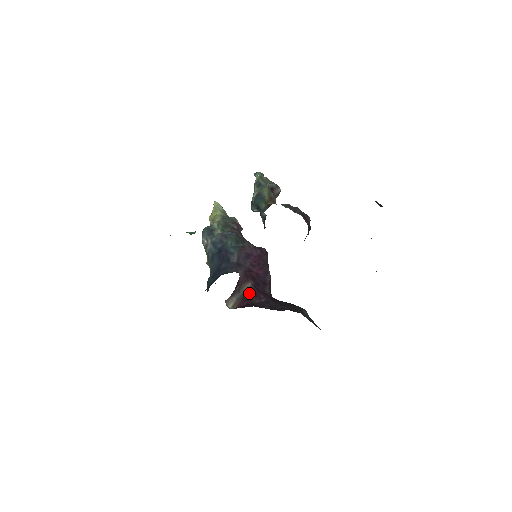
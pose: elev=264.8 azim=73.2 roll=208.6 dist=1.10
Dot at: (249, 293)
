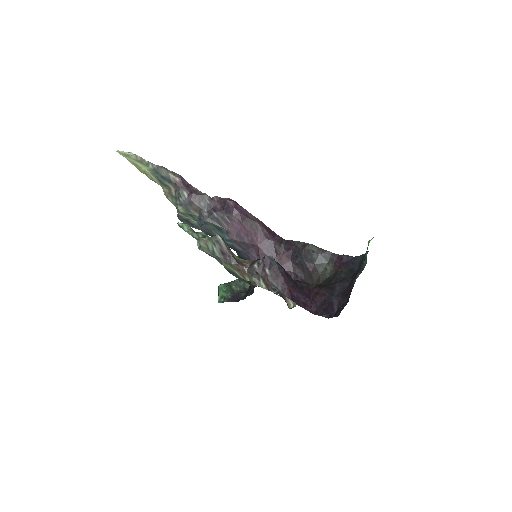
Dot at: occluded
